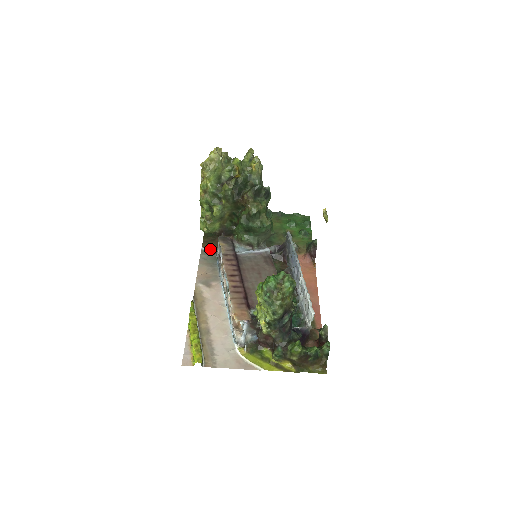
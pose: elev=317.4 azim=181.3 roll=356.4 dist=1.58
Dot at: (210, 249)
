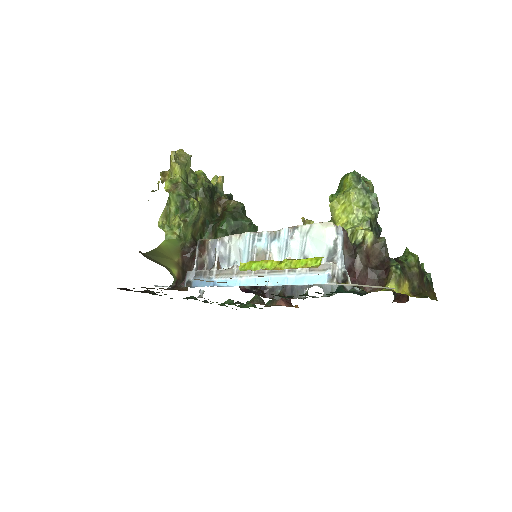
Dot at: (167, 286)
